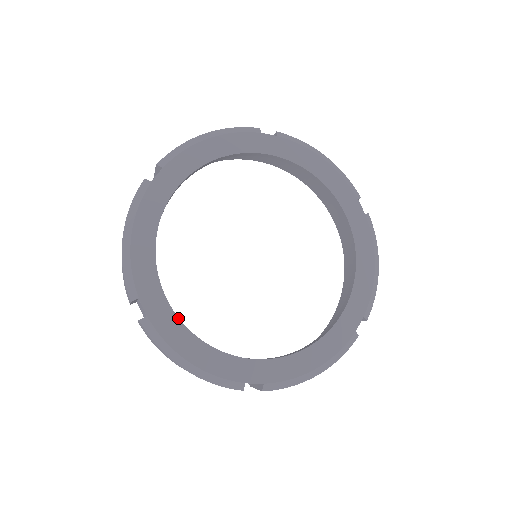
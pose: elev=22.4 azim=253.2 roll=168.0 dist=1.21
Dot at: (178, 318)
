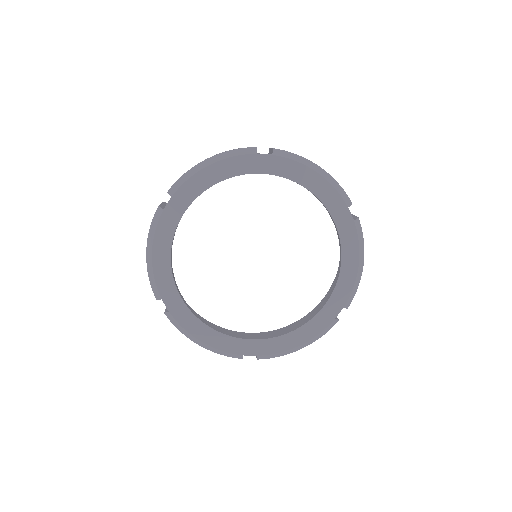
Dot at: (191, 312)
